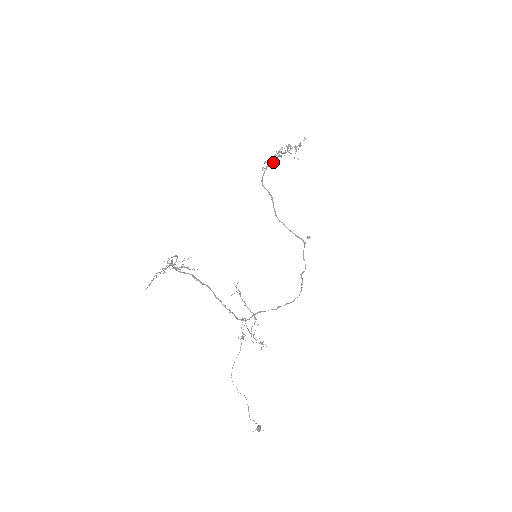
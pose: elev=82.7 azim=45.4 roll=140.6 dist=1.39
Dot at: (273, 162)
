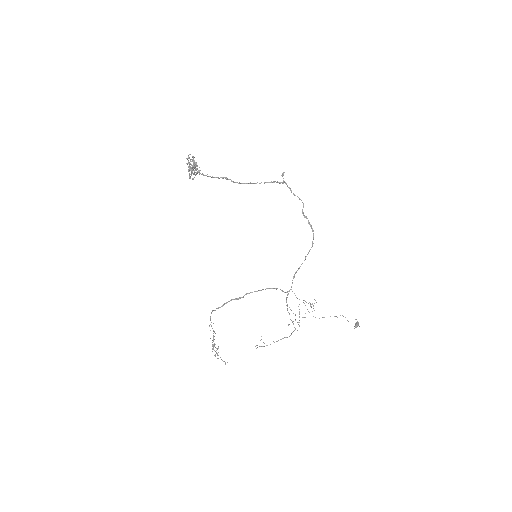
Dot at: occluded
